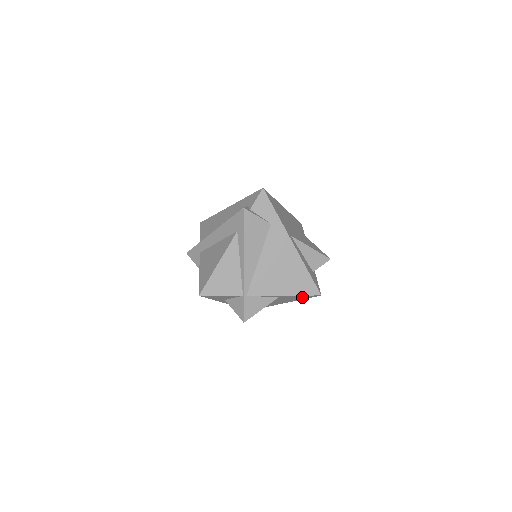
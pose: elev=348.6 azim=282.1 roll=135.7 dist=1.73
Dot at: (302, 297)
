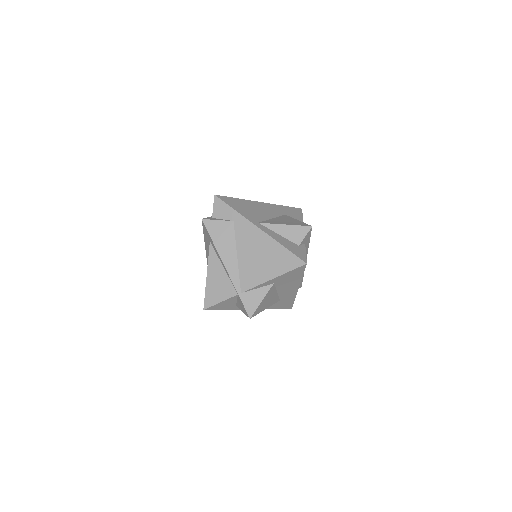
Dot at: (295, 274)
